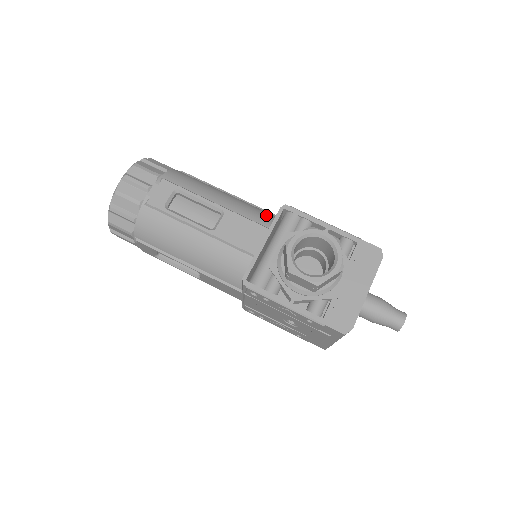
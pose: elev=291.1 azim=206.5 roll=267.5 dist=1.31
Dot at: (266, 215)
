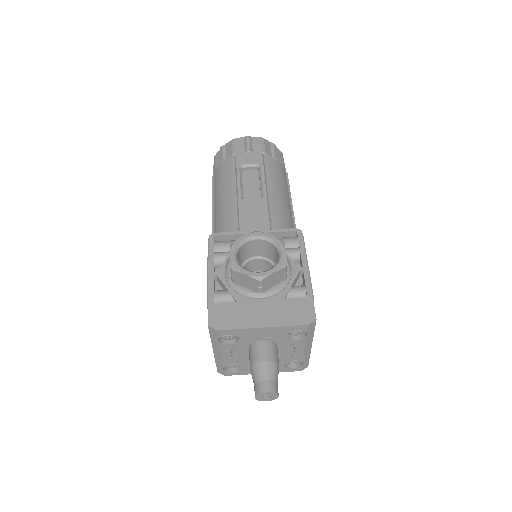
Dot at: occluded
